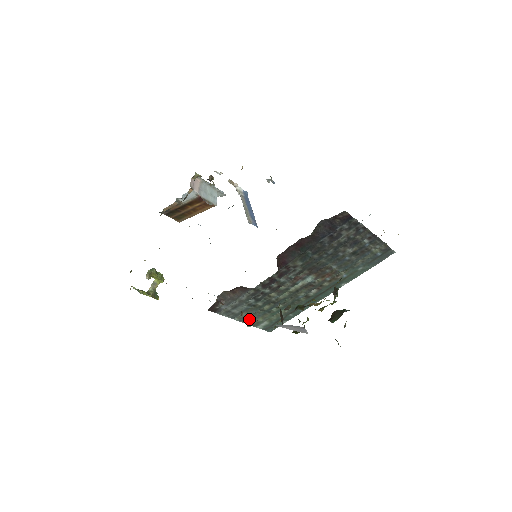
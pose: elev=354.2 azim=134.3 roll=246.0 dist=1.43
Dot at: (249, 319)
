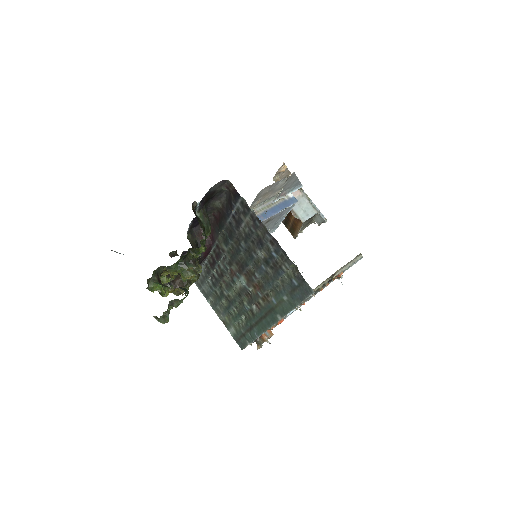
Dot at: (219, 312)
